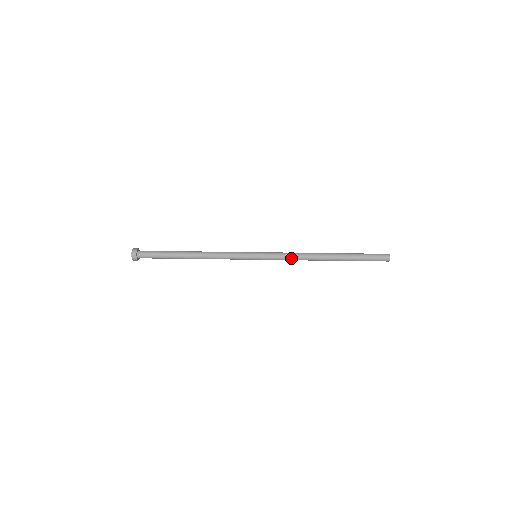
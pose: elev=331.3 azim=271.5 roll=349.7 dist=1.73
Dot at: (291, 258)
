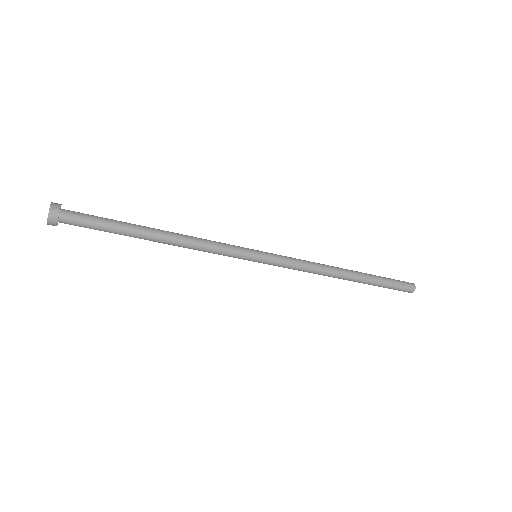
Dot at: (305, 266)
